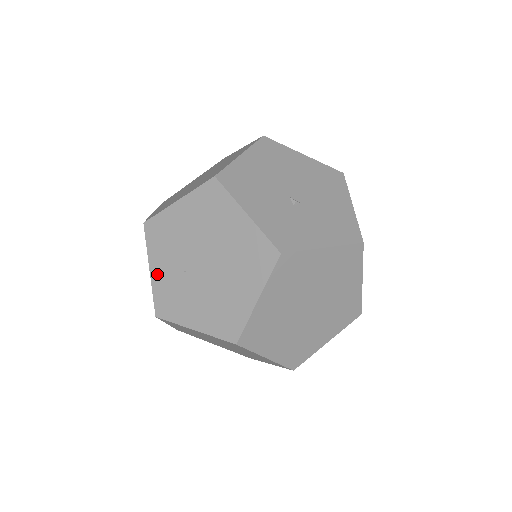
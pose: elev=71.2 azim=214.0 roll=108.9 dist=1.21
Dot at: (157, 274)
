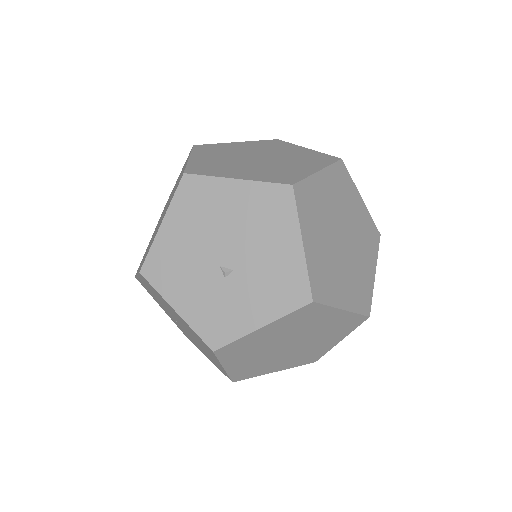
Dot at: (166, 313)
